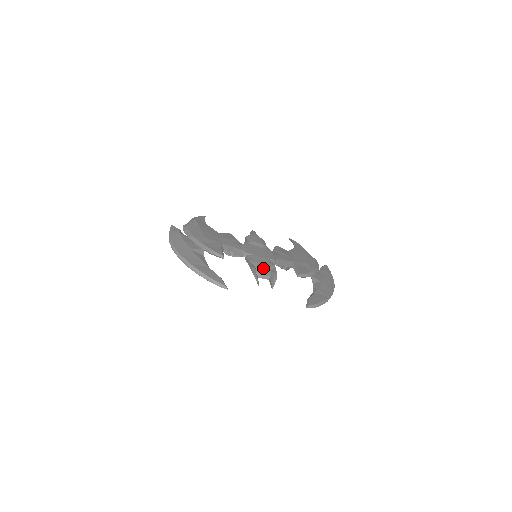
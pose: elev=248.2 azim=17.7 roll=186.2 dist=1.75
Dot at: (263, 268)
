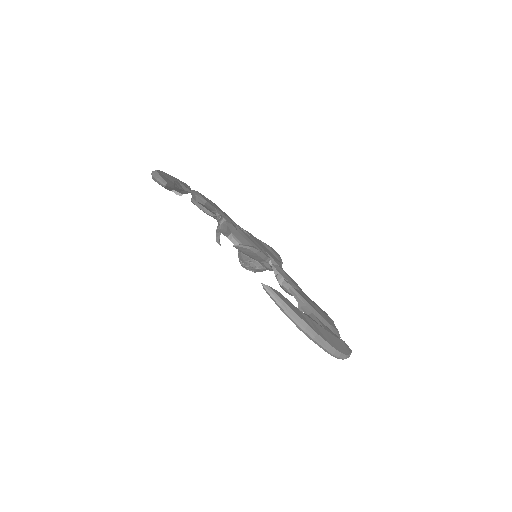
Dot at: (247, 240)
